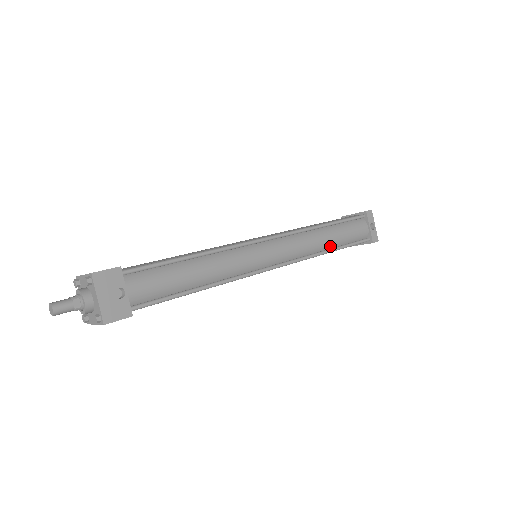
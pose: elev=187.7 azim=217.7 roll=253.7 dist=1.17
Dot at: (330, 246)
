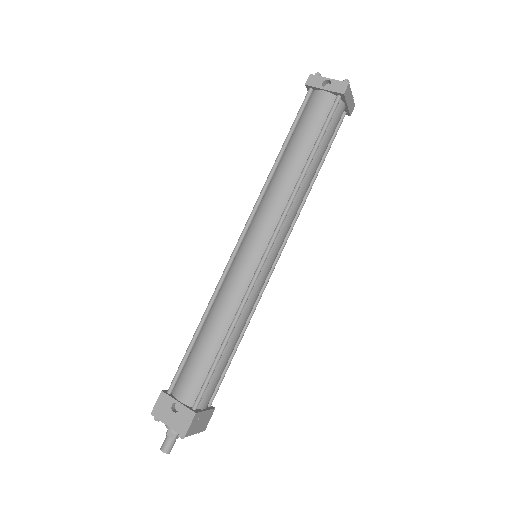
Dot at: (303, 163)
